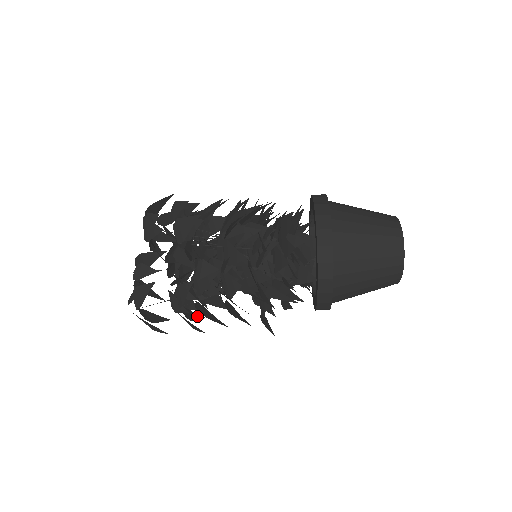
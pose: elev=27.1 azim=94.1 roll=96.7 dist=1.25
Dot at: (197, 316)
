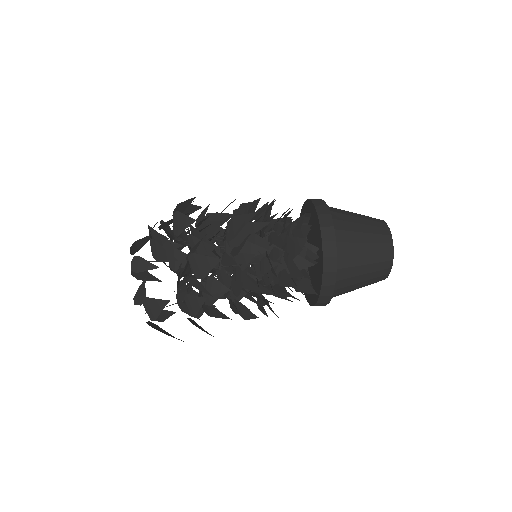
Dot at: (201, 309)
